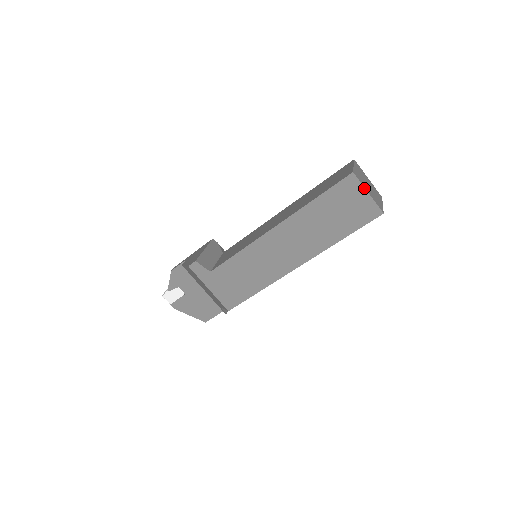
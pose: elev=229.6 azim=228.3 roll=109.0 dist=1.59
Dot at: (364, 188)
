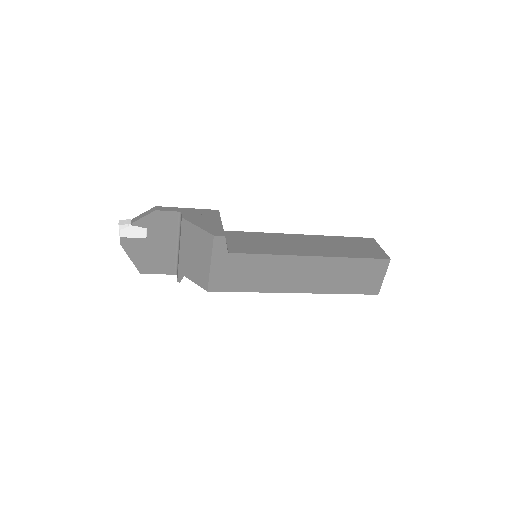
Dot at: occluded
